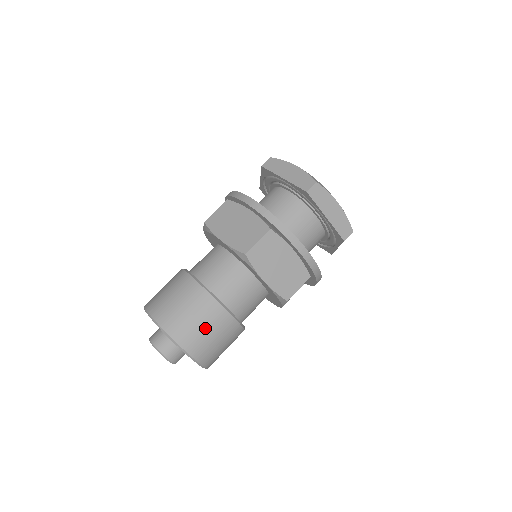
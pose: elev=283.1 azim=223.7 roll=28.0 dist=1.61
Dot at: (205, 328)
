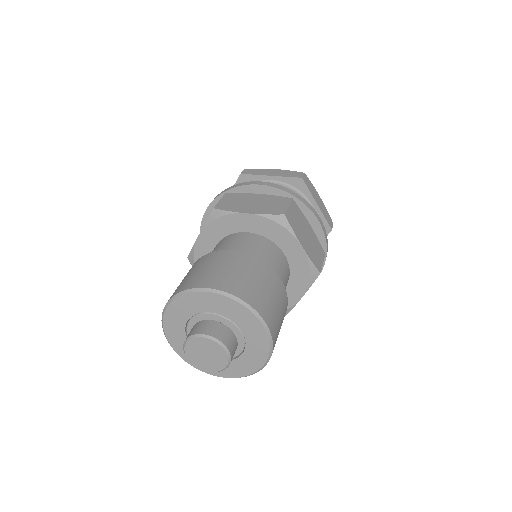
Dot at: (270, 293)
